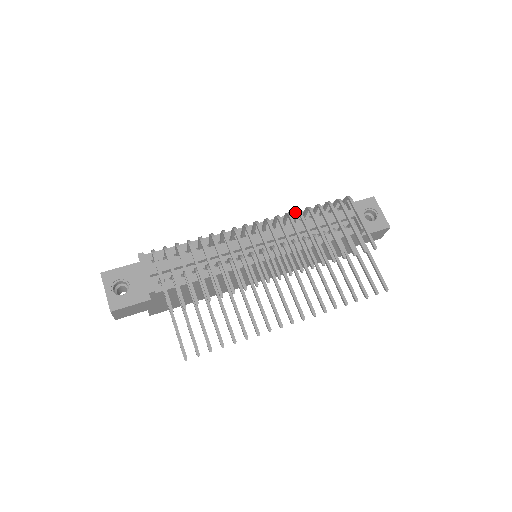
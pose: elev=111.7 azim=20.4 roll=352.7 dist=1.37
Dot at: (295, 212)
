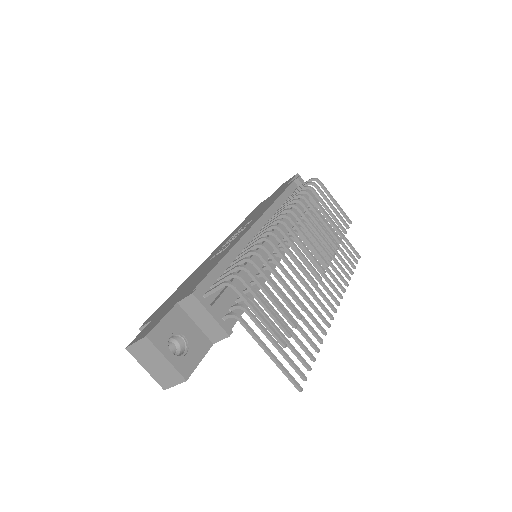
Dot at: (292, 202)
